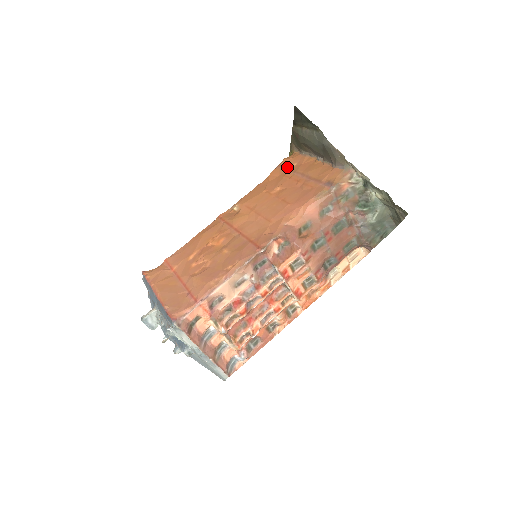
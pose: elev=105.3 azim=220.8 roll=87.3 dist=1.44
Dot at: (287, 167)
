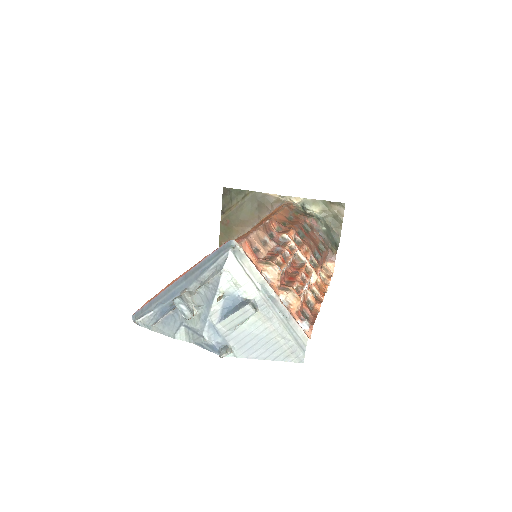
Dot at: occluded
